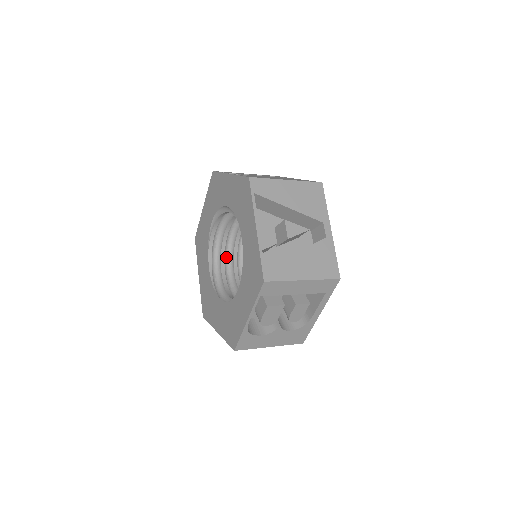
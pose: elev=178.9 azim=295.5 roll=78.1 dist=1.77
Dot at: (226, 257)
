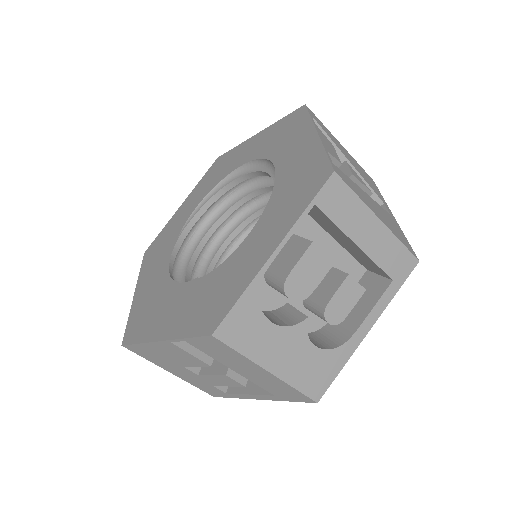
Dot at: (193, 272)
